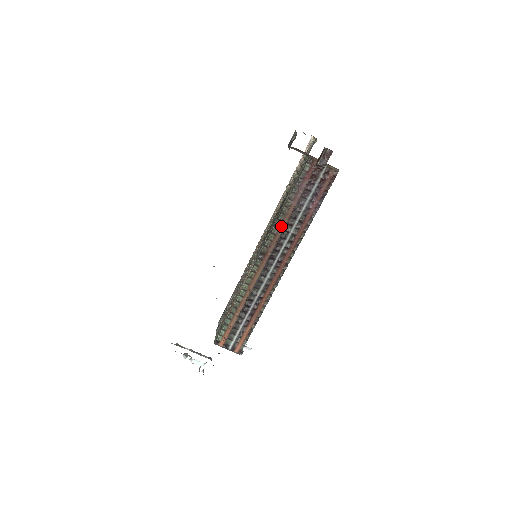
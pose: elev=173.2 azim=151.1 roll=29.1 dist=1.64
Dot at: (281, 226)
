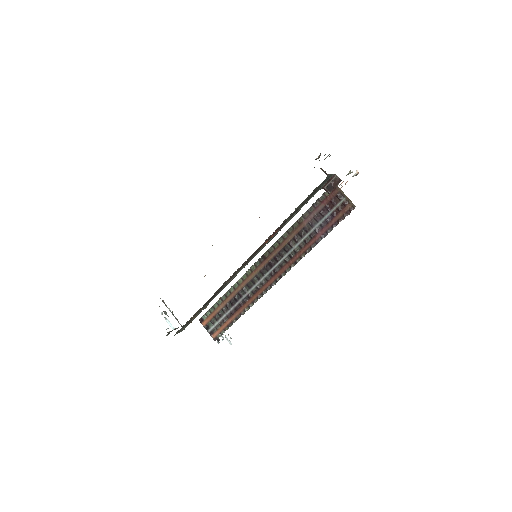
Dot at: (287, 238)
